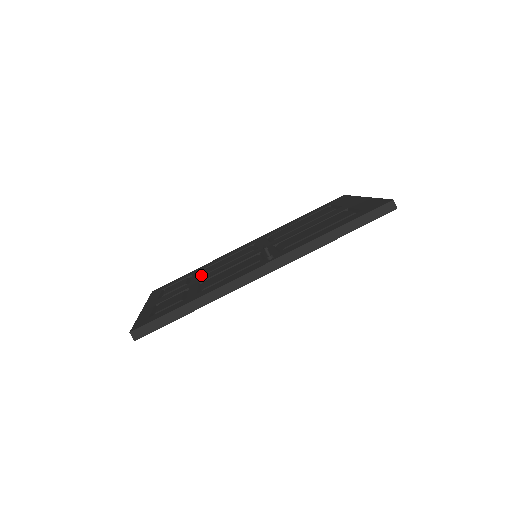
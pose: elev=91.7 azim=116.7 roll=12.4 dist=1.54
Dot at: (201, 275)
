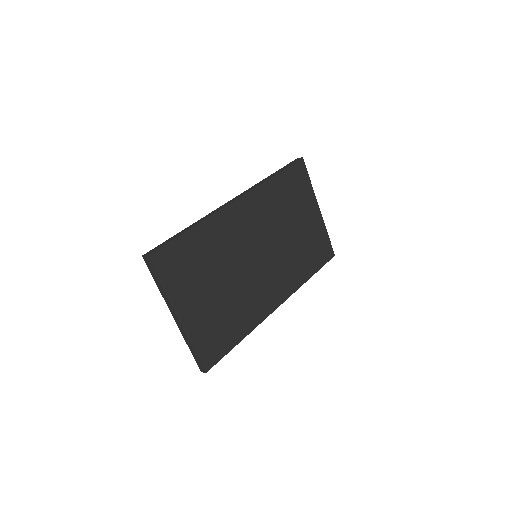
Dot at: occluded
